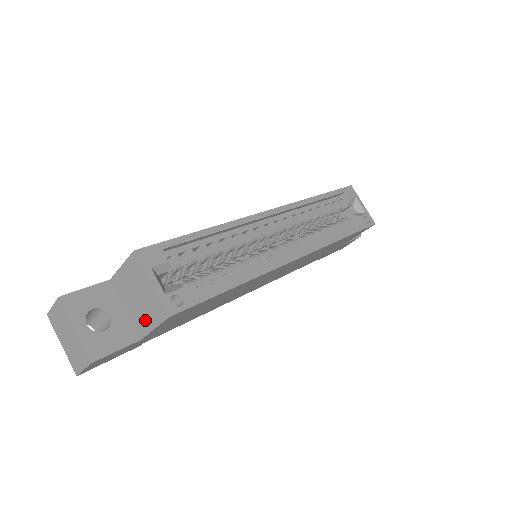
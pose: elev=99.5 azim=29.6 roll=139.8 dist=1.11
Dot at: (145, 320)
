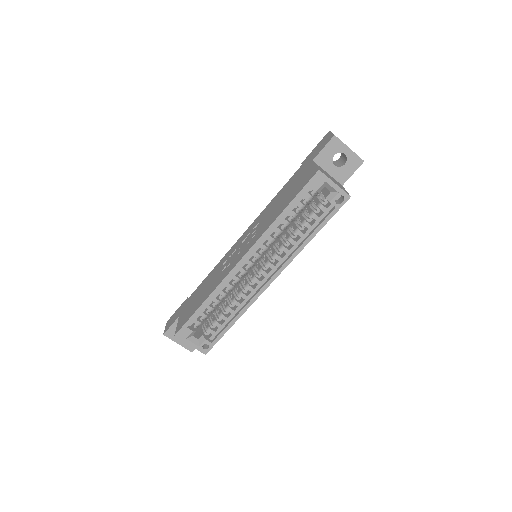
Dot at: occluded
